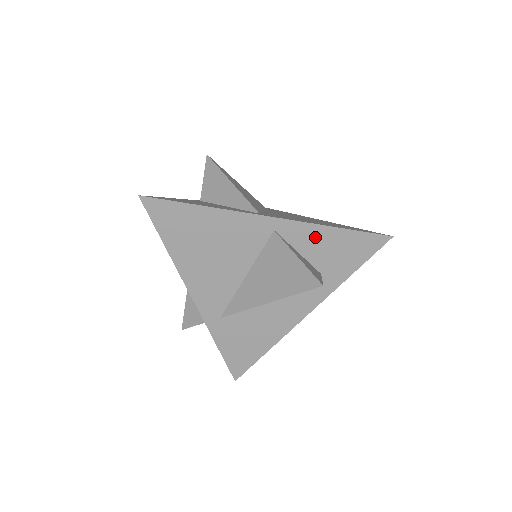
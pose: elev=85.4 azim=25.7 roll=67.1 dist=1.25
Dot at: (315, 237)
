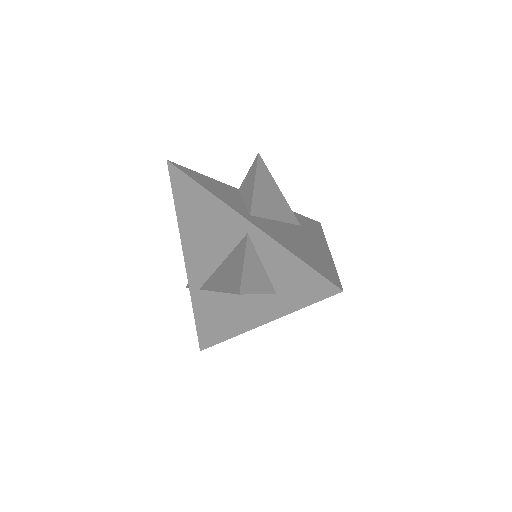
Dot at: (277, 256)
